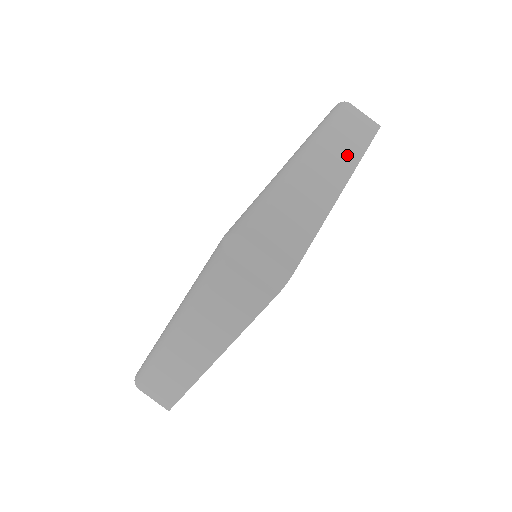
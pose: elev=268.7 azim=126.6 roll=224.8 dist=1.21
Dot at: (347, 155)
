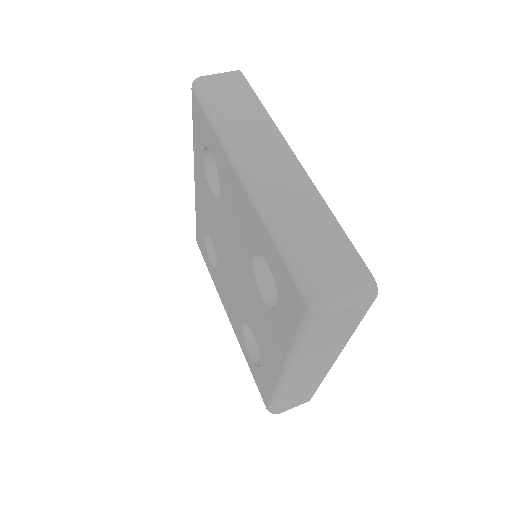
Dot at: occluded
